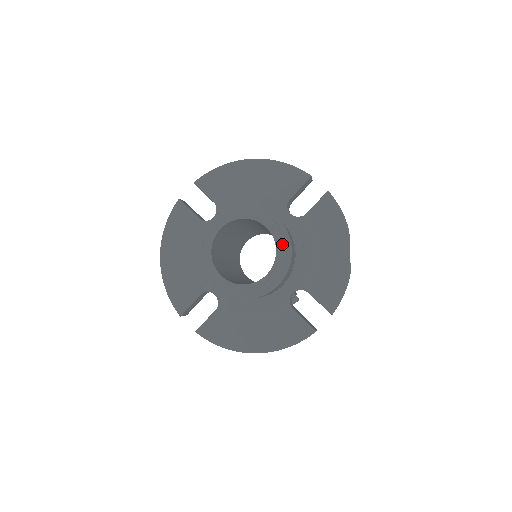
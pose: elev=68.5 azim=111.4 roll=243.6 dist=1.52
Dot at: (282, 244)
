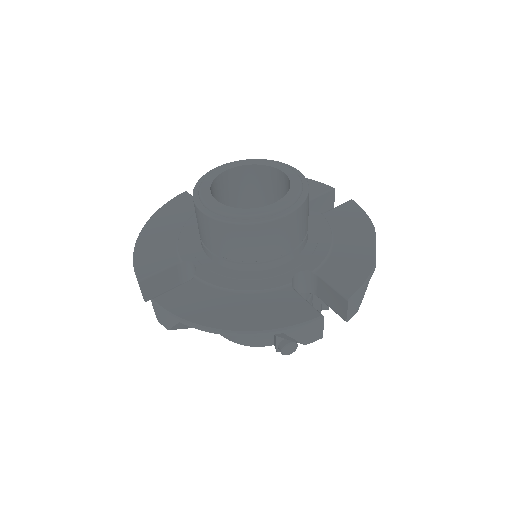
Dot at: (298, 183)
